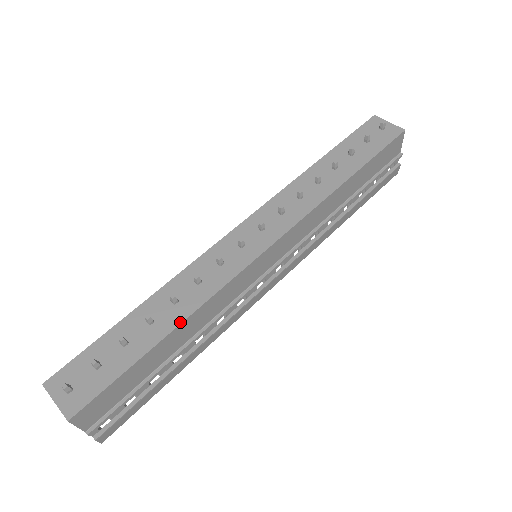
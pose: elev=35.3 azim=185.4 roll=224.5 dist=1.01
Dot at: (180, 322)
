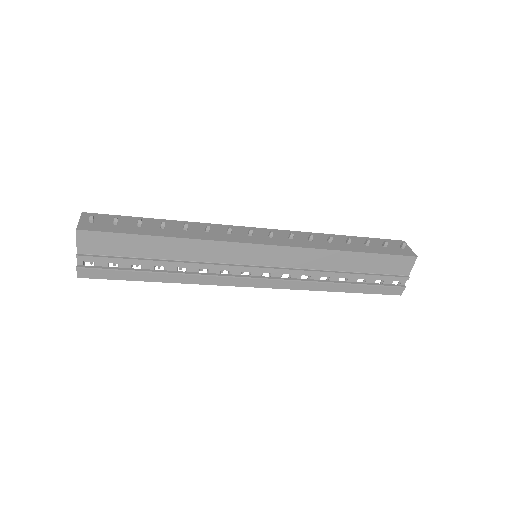
Dot at: (178, 237)
